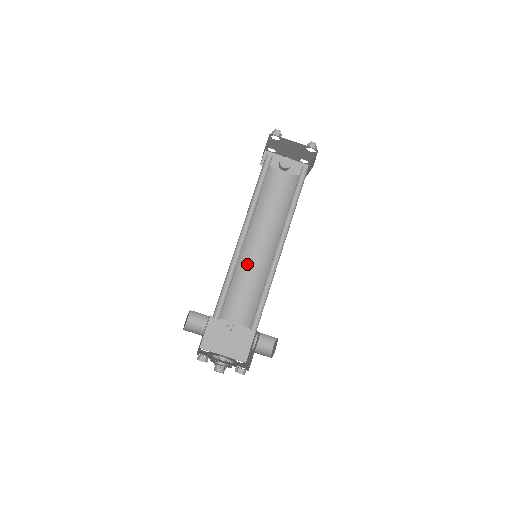
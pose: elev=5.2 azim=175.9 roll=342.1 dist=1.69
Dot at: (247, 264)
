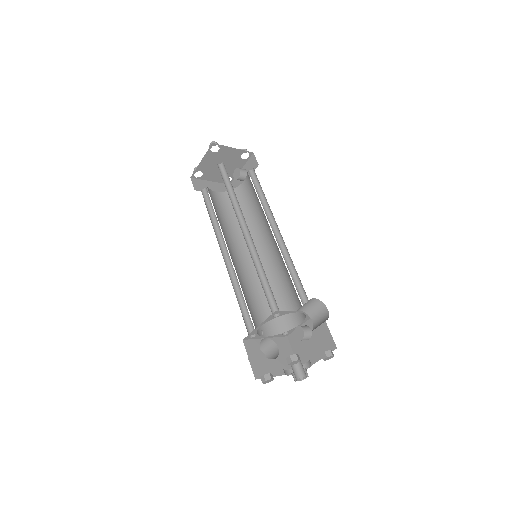
Dot at: (274, 268)
